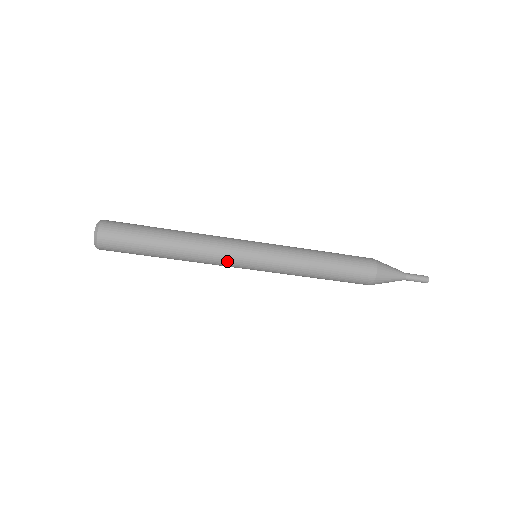
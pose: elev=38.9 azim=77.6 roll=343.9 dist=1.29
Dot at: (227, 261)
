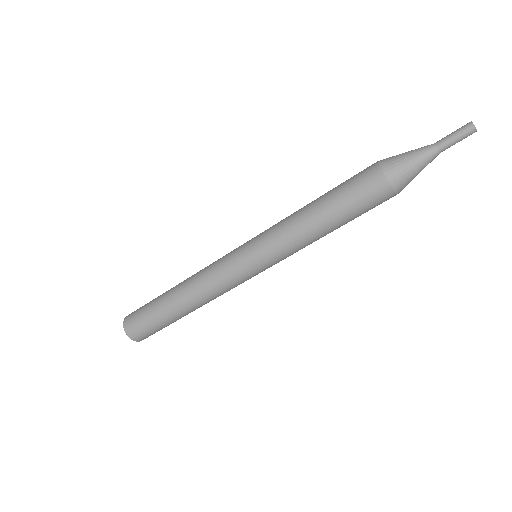
Dot at: (220, 269)
